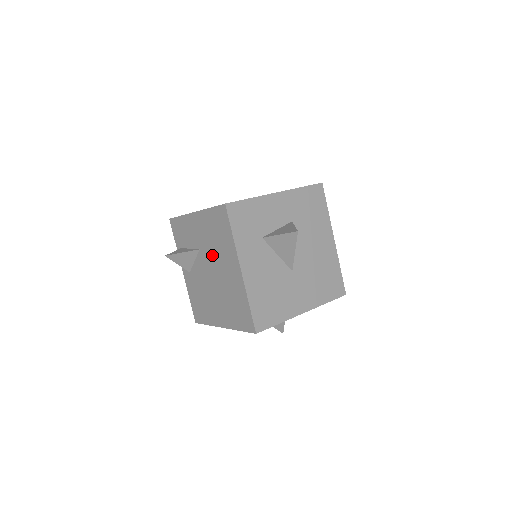
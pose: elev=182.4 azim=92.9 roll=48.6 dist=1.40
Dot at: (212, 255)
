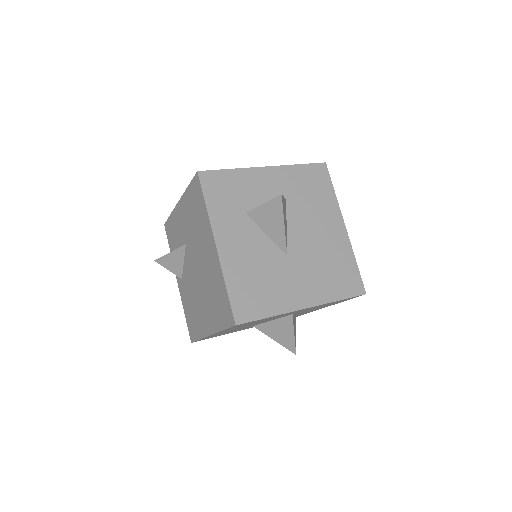
Dot at: (194, 244)
